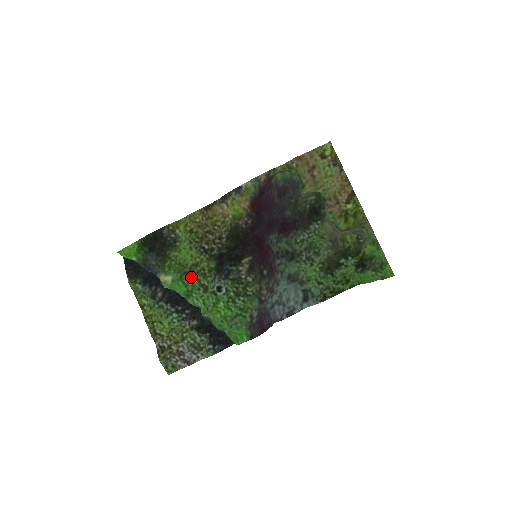
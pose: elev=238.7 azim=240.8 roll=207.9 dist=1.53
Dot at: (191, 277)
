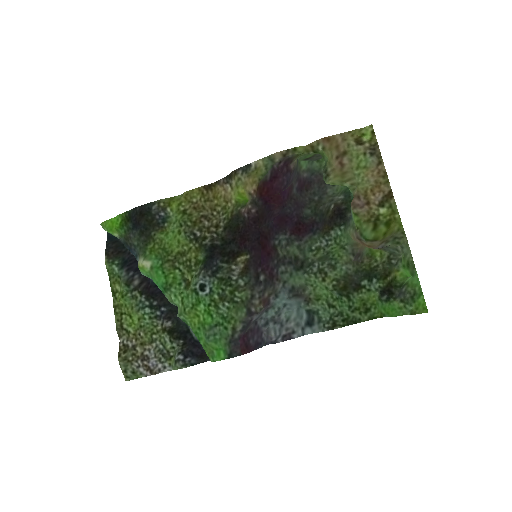
Dot at: (174, 267)
